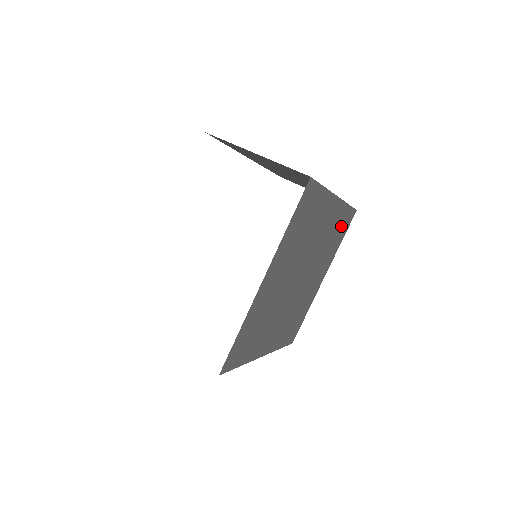
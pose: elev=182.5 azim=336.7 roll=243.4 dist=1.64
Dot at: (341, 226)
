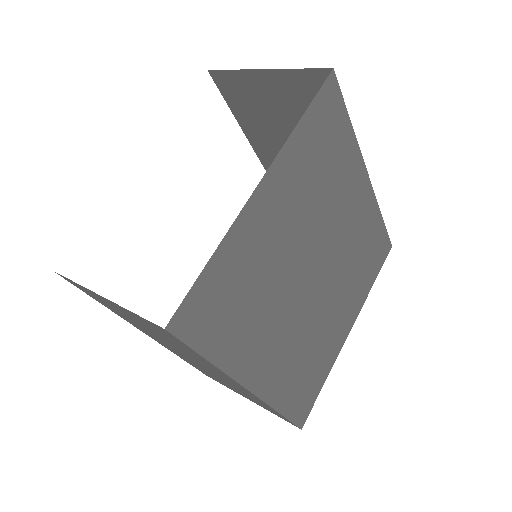
Dot at: (373, 248)
